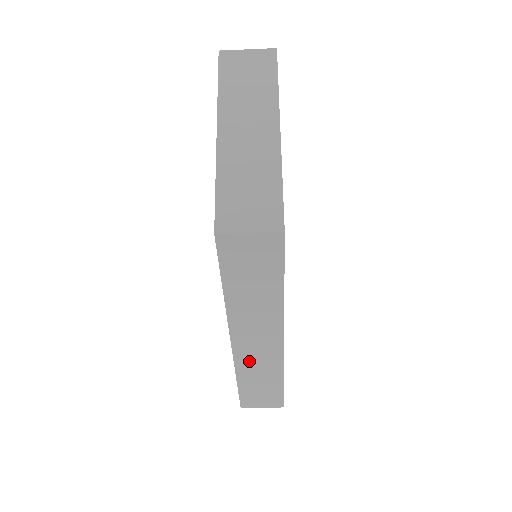
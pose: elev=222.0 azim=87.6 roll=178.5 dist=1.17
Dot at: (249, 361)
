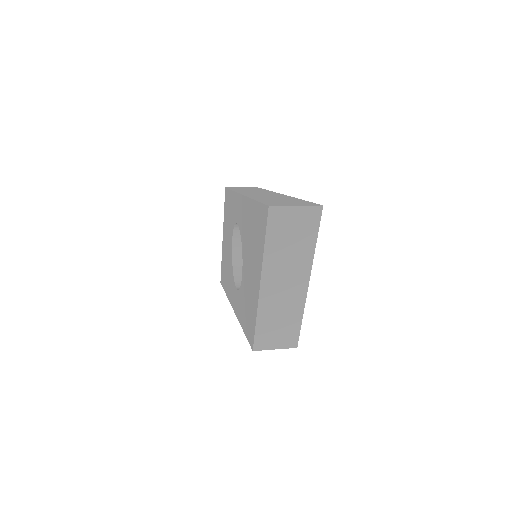
Dot at: occluded
